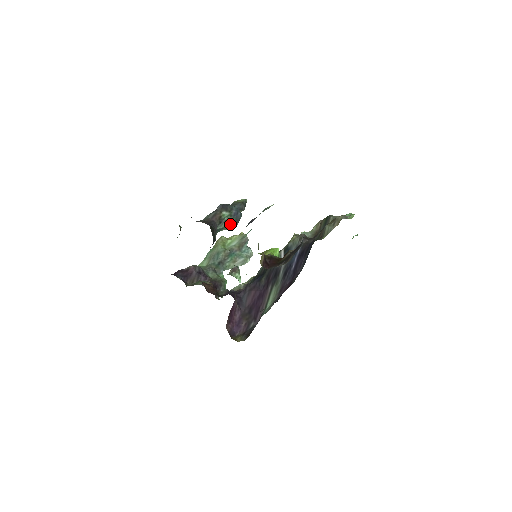
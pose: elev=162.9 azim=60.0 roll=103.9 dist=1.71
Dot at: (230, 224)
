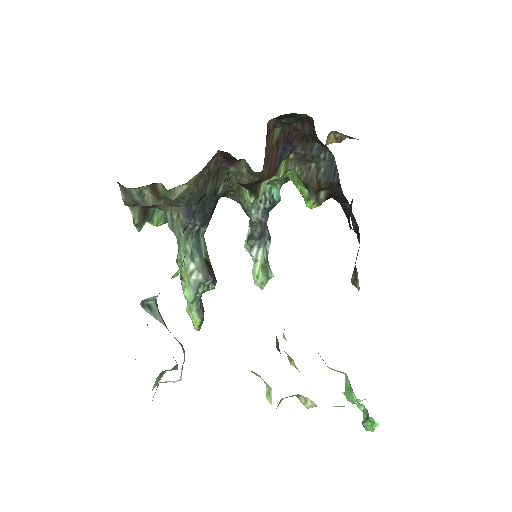
Dot at: (208, 264)
